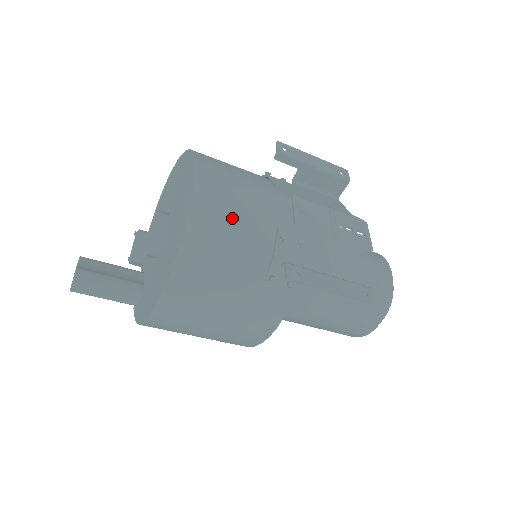
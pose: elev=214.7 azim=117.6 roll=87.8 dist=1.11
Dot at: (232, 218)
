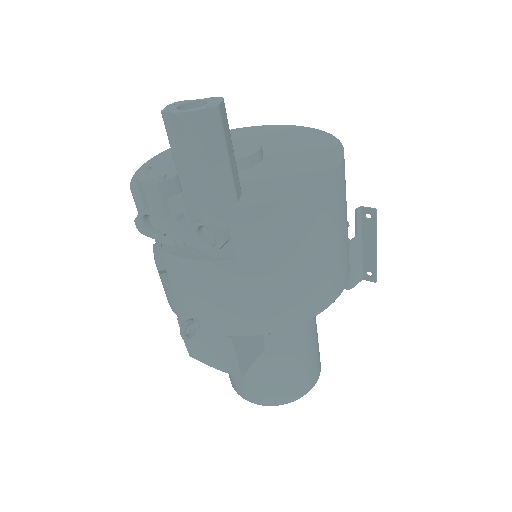
Dot at: occluded
